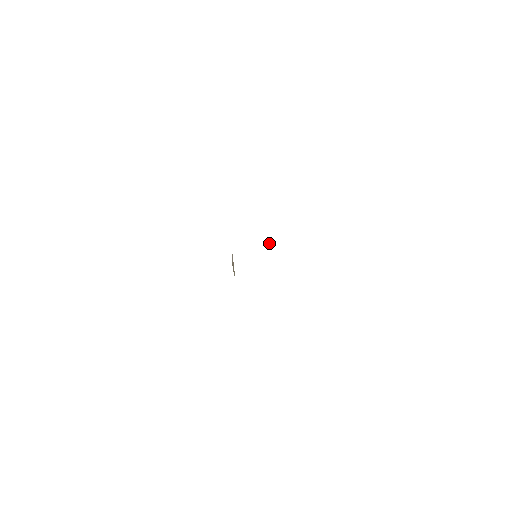
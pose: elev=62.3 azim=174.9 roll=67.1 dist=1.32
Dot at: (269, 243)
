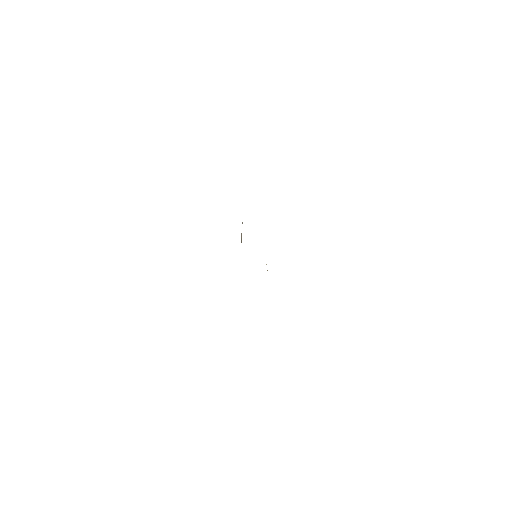
Dot at: occluded
